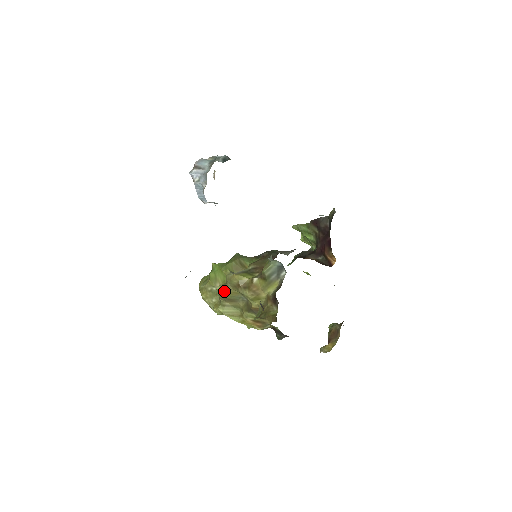
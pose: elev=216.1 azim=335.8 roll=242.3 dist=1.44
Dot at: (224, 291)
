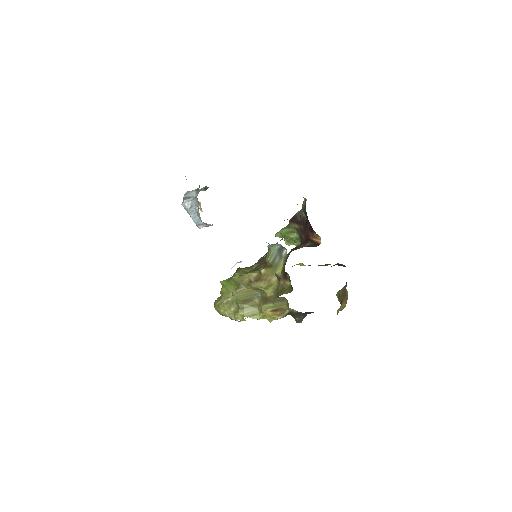
Dot at: (239, 293)
